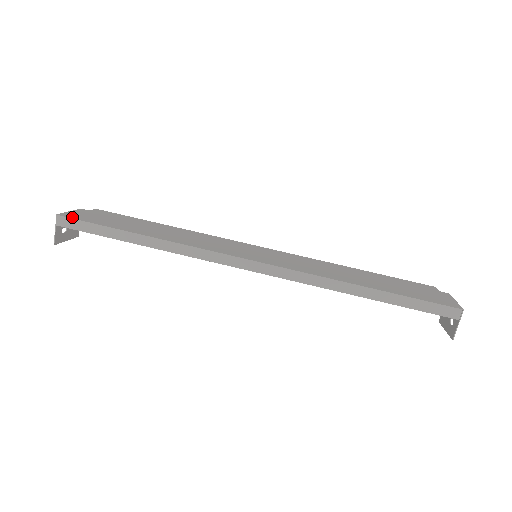
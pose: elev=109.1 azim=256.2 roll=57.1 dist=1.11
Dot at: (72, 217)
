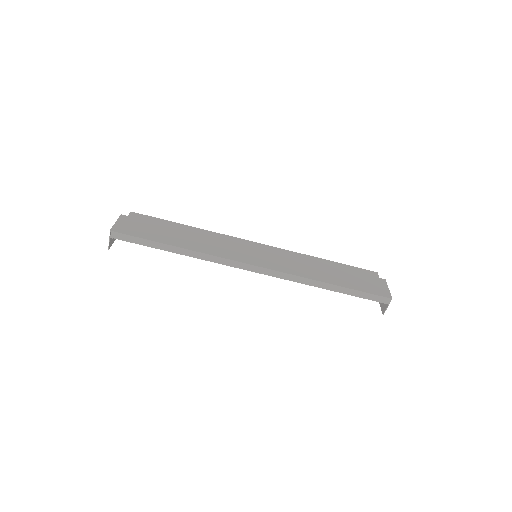
Dot at: (122, 232)
